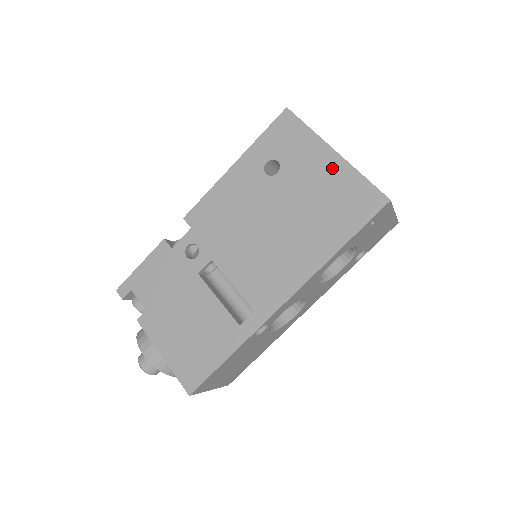
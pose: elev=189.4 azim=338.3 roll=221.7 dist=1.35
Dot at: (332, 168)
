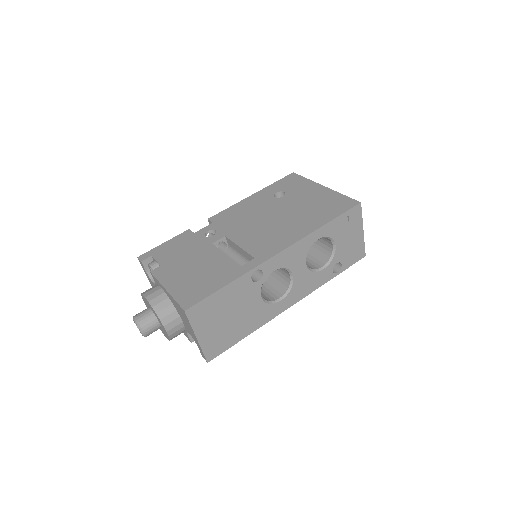
Dot at: (322, 192)
